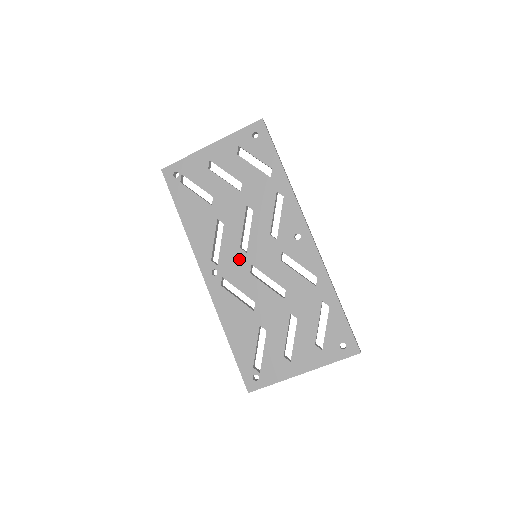
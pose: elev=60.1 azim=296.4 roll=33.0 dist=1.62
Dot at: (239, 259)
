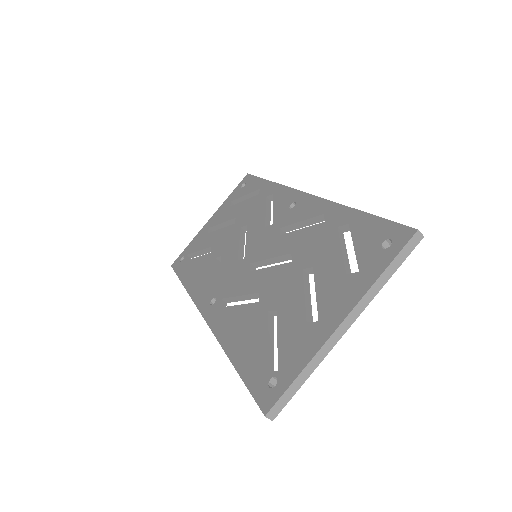
Dot at: (237, 270)
